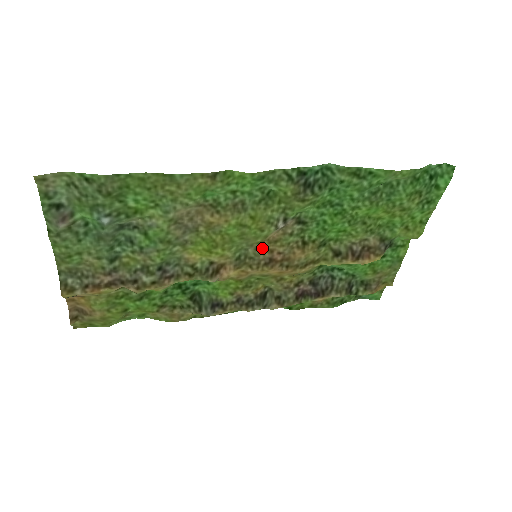
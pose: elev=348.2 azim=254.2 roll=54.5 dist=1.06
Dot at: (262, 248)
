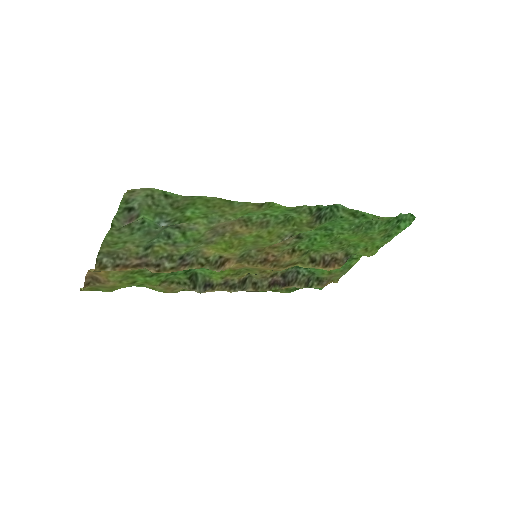
Dot at: (262, 251)
